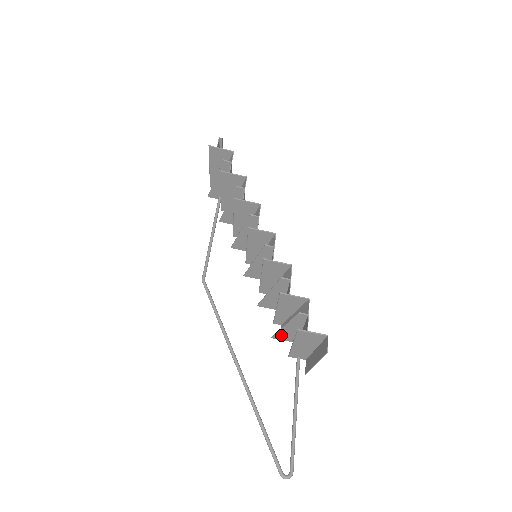
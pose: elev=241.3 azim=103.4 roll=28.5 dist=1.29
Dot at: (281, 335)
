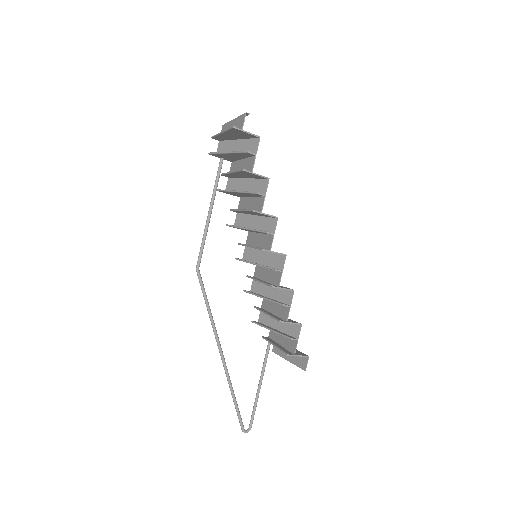
Dot at: occluded
